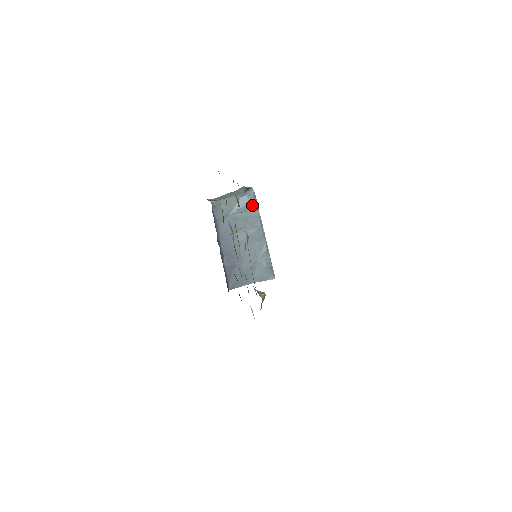
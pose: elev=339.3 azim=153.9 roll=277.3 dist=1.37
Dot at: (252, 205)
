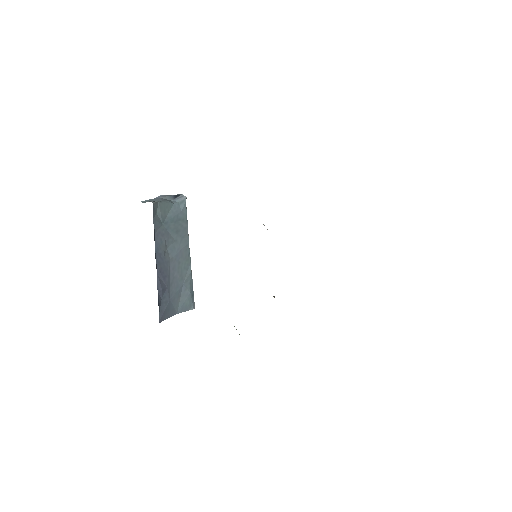
Dot at: (183, 215)
